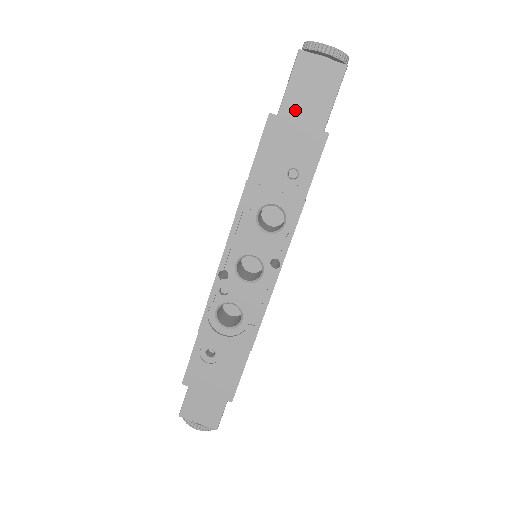
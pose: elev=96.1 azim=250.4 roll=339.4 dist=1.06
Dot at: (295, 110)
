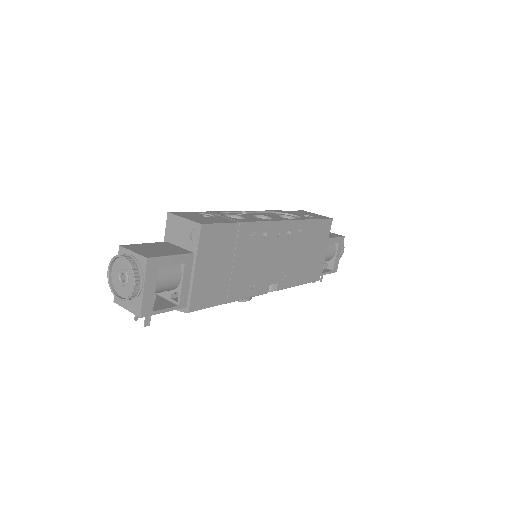
Dot at: occluded
